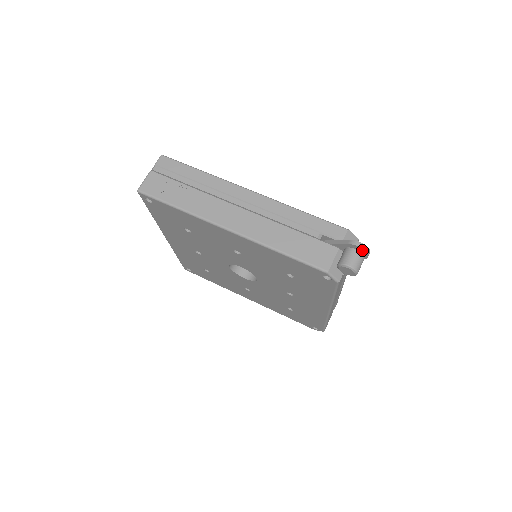
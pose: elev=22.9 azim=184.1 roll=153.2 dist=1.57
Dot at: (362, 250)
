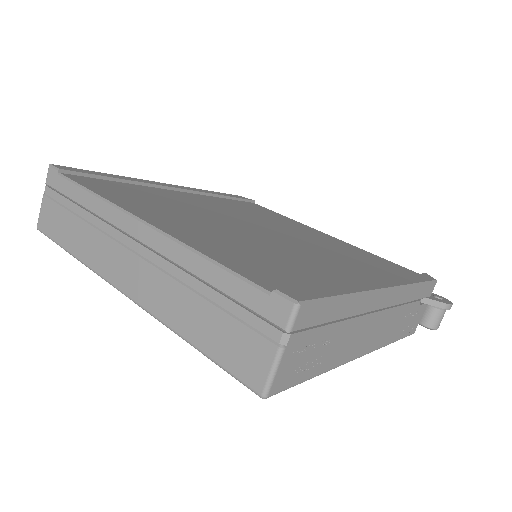
Dot at: occluded
